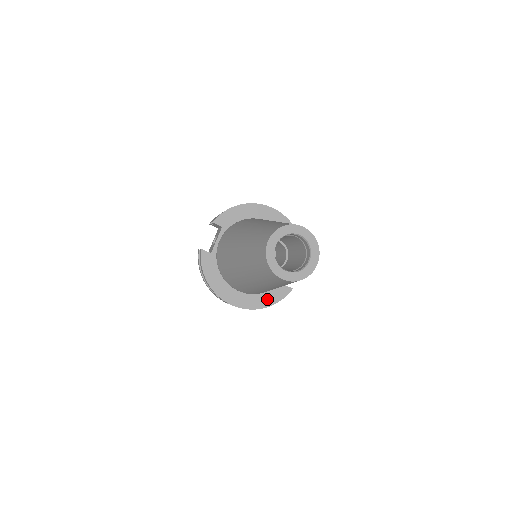
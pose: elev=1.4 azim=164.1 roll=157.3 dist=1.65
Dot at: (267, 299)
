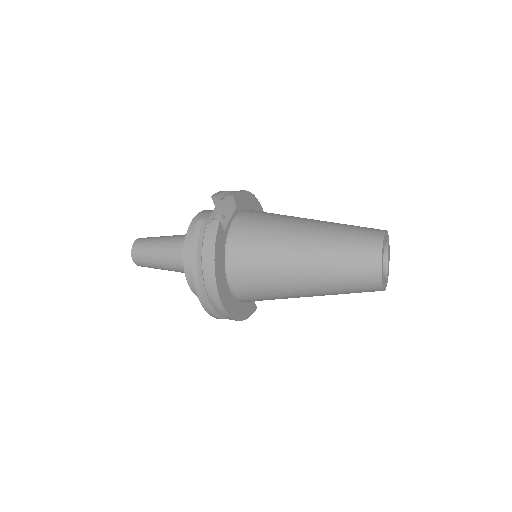
Dot at: (243, 311)
